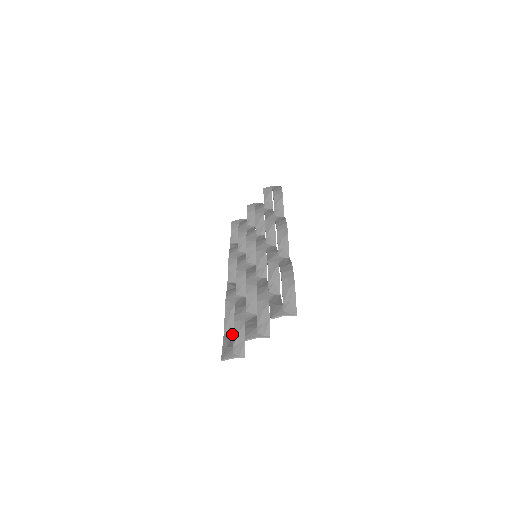
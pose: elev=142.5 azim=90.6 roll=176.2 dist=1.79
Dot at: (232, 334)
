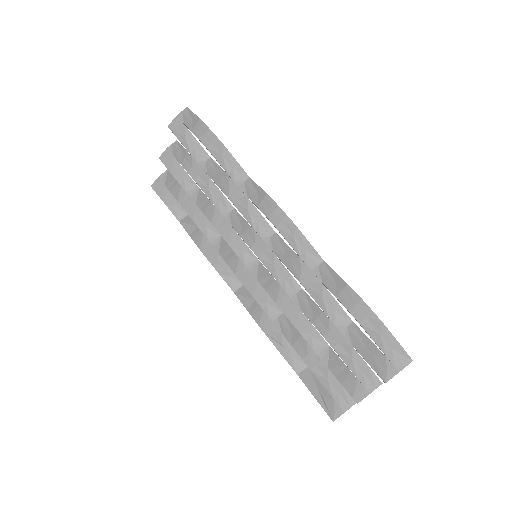
Dot at: (306, 368)
